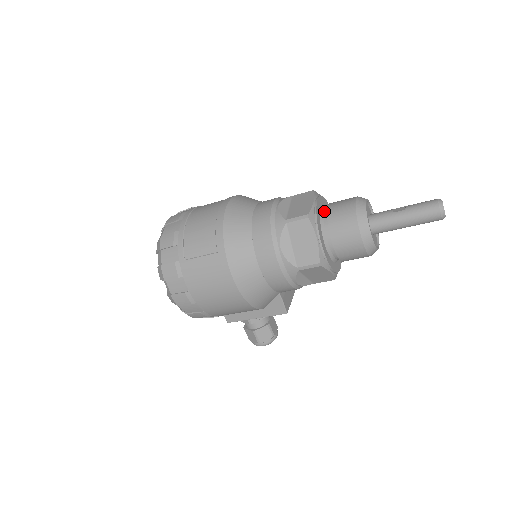
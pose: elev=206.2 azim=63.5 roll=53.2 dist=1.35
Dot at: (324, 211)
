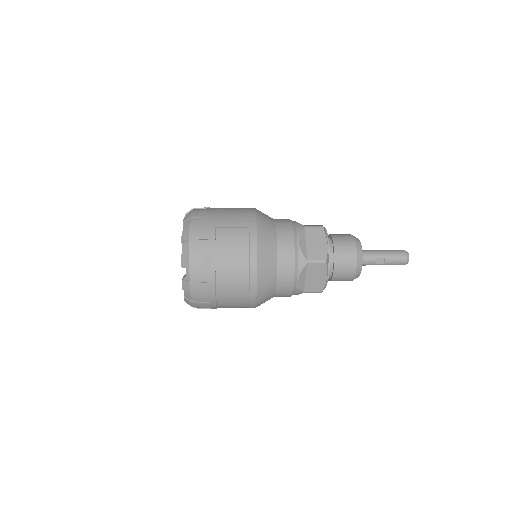
Dot at: (330, 270)
